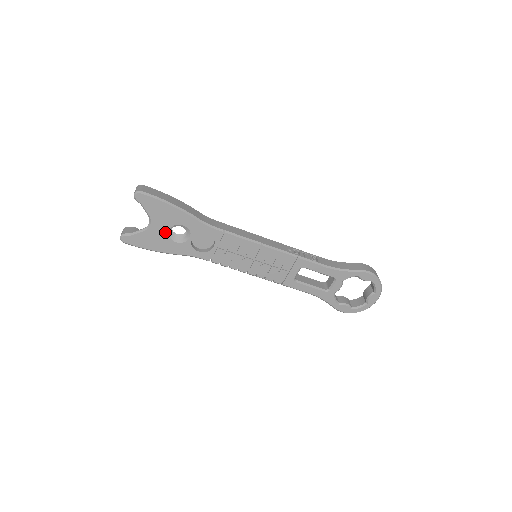
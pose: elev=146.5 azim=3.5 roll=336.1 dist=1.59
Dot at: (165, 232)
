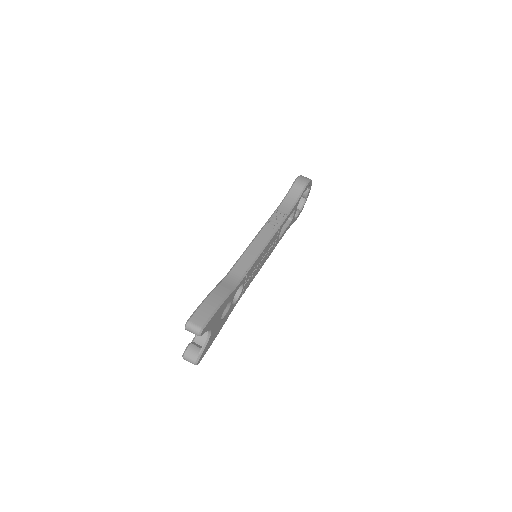
Dot at: (219, 322)
